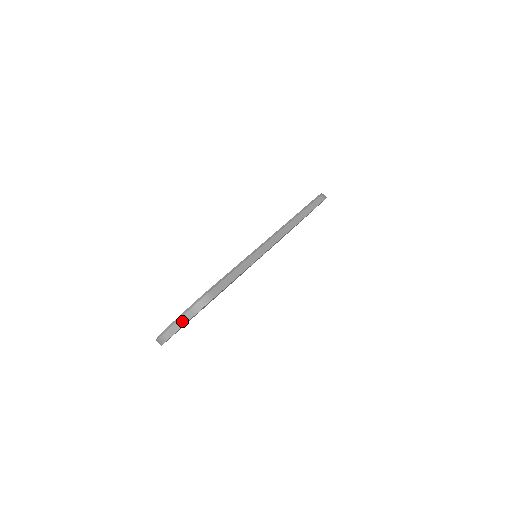
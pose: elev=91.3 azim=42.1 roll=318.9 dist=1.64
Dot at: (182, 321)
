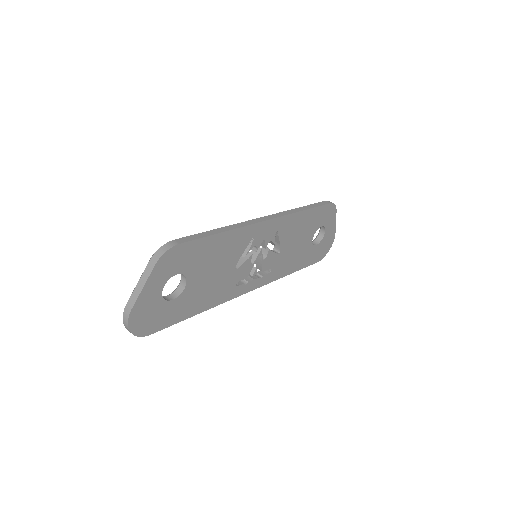
Dot at: (143, 278)
